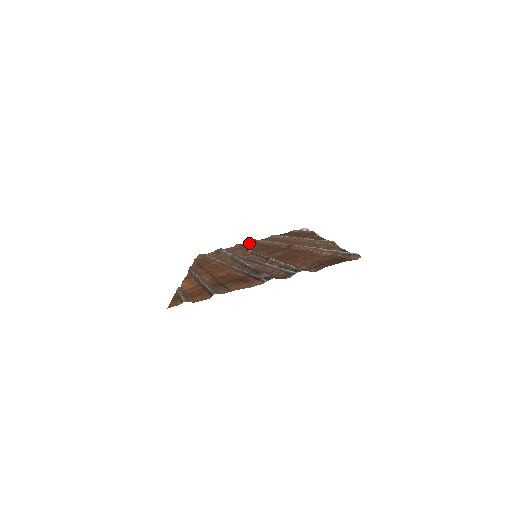
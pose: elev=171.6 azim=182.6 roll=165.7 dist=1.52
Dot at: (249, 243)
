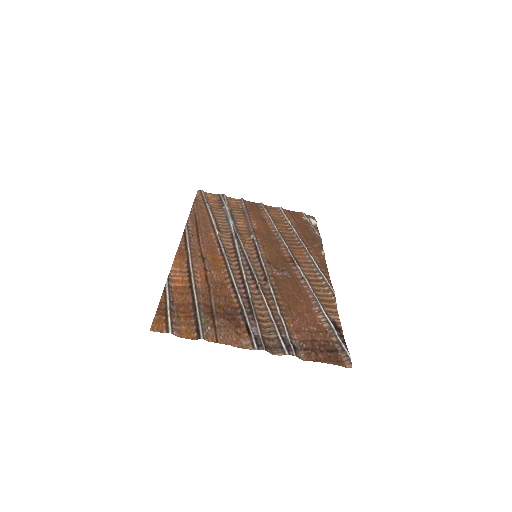
Dot at: (254, 206)
